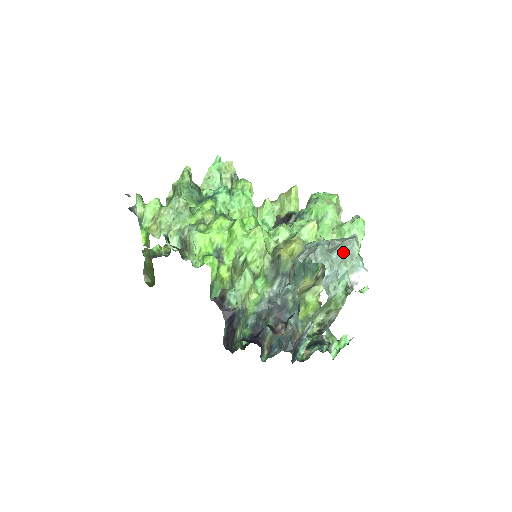
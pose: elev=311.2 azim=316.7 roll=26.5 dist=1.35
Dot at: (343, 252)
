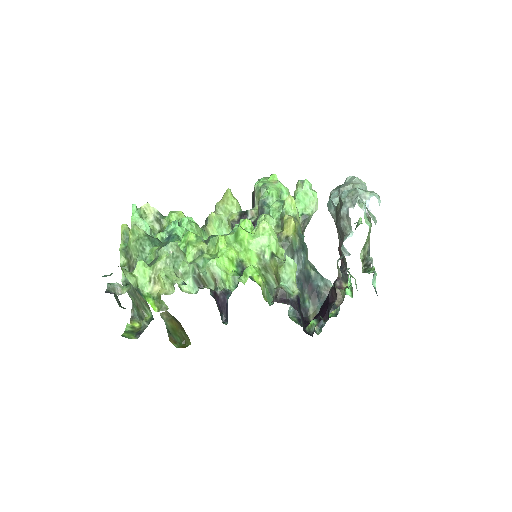
Dot at: occluded
